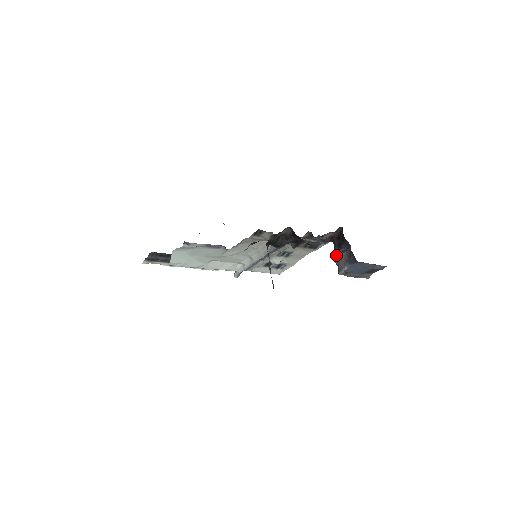
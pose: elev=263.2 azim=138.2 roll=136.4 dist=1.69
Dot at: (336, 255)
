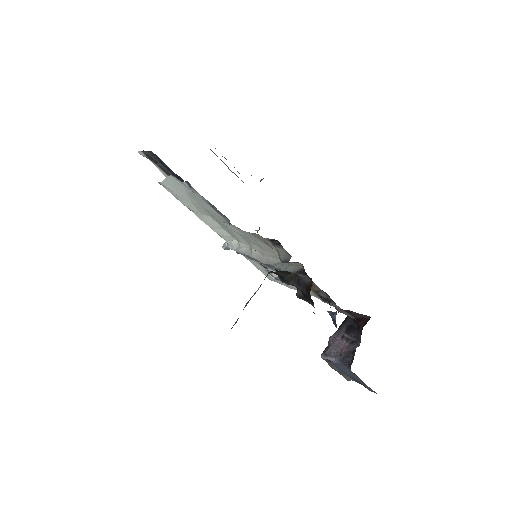
Dot at: (337, 334)
